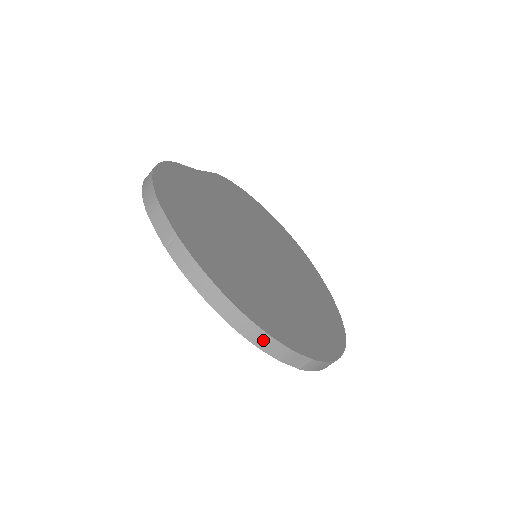
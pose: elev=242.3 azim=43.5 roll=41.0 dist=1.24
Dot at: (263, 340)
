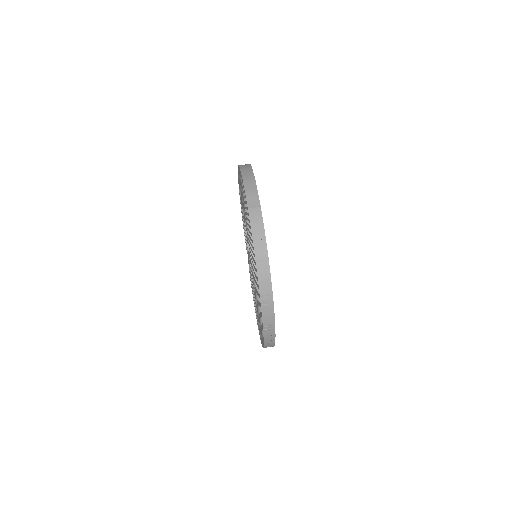
Dot at: (249, 178)
